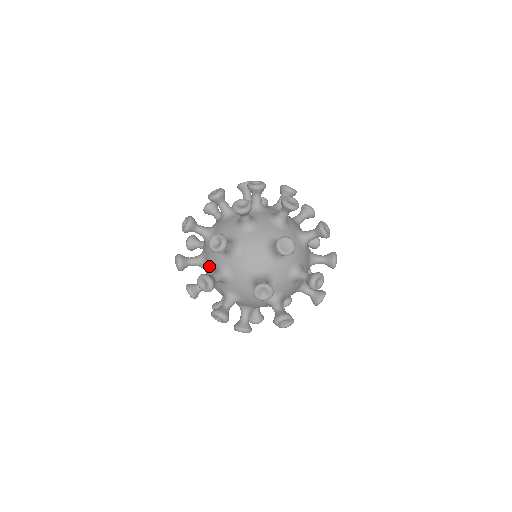
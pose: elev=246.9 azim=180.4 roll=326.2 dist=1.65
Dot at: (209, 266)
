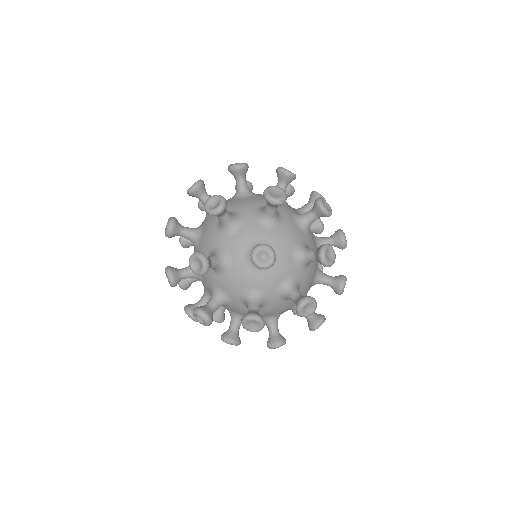
Dot at: occluded
